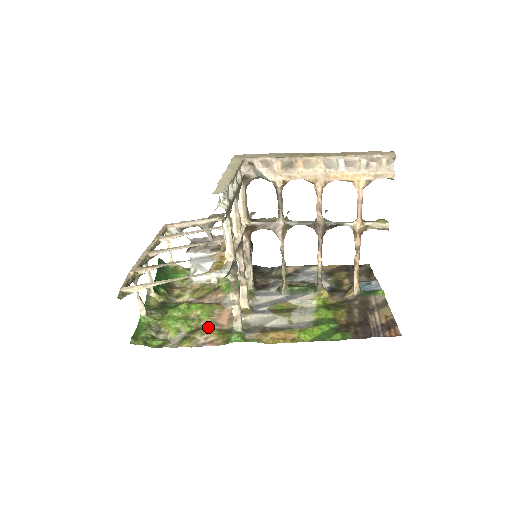
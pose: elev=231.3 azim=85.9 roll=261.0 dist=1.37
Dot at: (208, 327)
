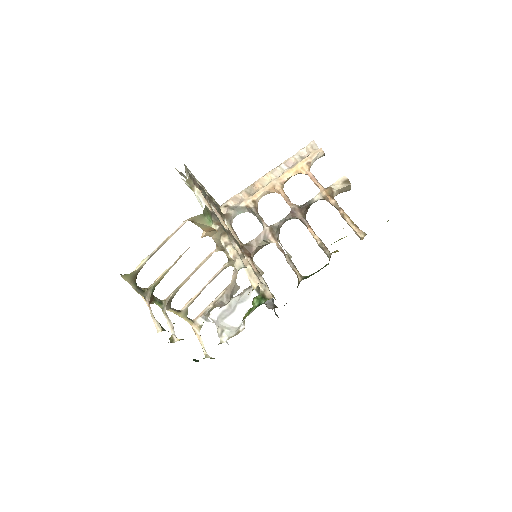
Dot at: occluded
